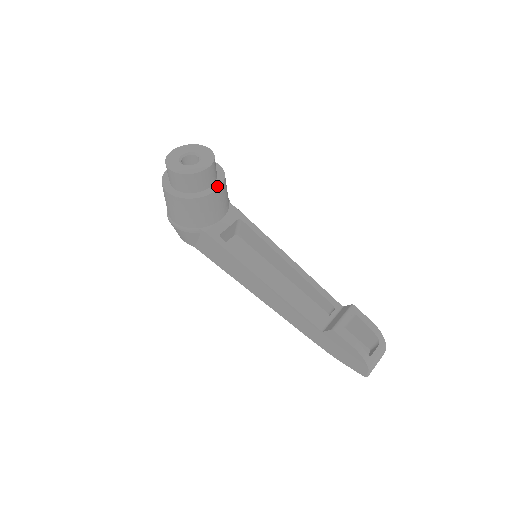
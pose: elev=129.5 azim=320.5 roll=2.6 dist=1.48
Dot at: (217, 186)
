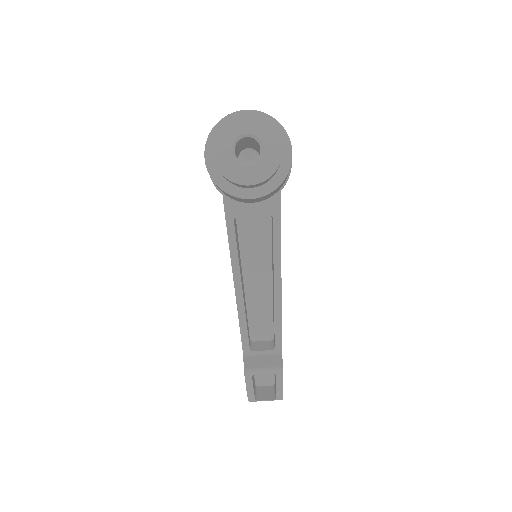
Dot at: (257, 194)
